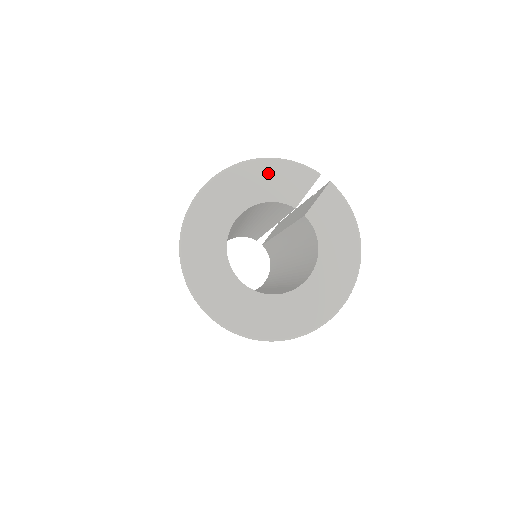
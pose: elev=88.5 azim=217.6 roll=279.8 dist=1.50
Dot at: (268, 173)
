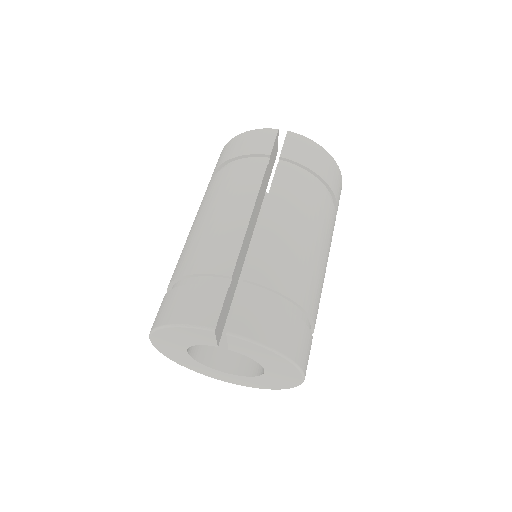
Dot at: (178, 334)
